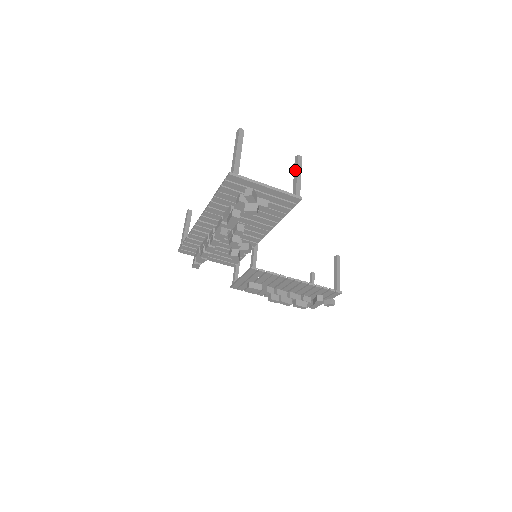
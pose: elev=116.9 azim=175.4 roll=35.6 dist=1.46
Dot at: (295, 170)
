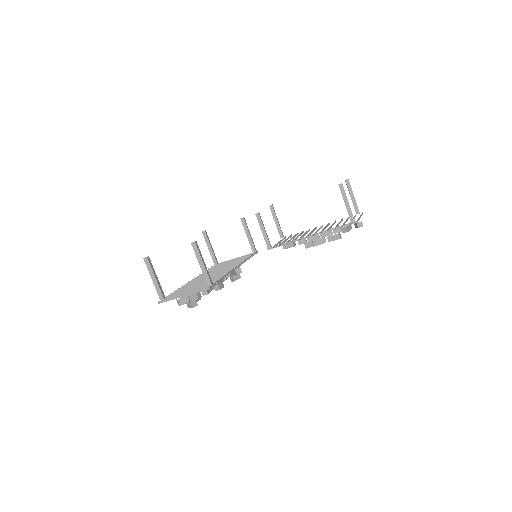
Dot at: (197, 258)
